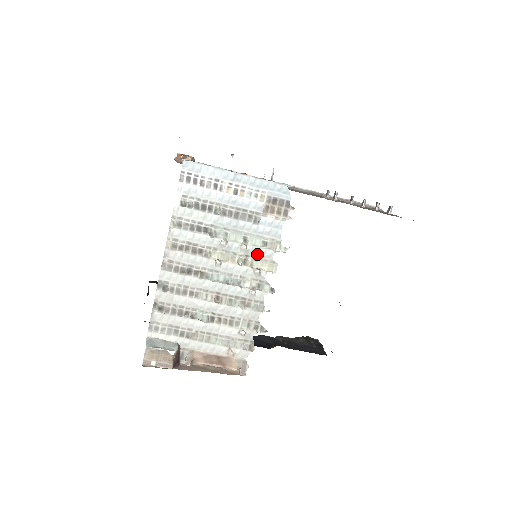
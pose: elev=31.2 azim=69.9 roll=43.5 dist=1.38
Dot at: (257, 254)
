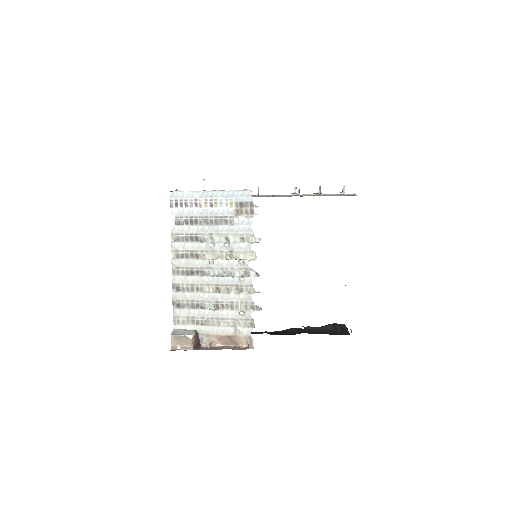
Dot at: (238, 248)
